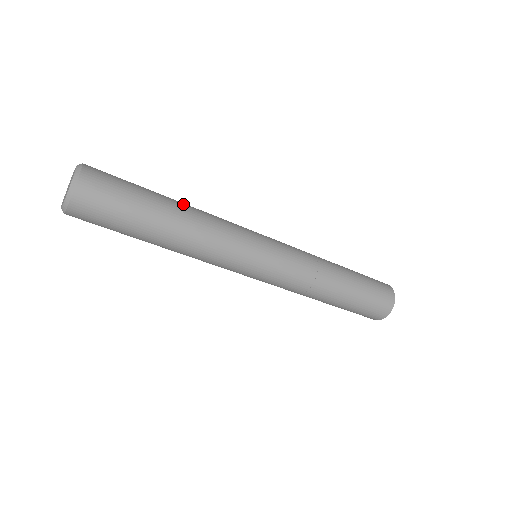
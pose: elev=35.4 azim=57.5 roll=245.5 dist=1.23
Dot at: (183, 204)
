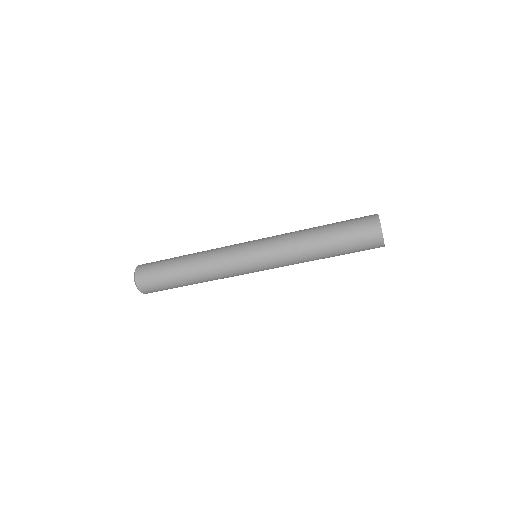
Dot at: (192, 254)
